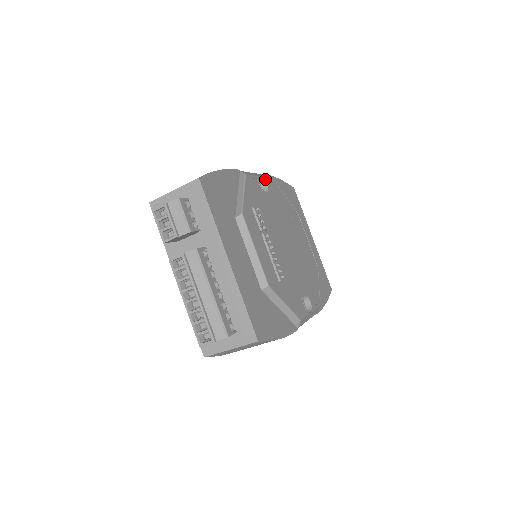
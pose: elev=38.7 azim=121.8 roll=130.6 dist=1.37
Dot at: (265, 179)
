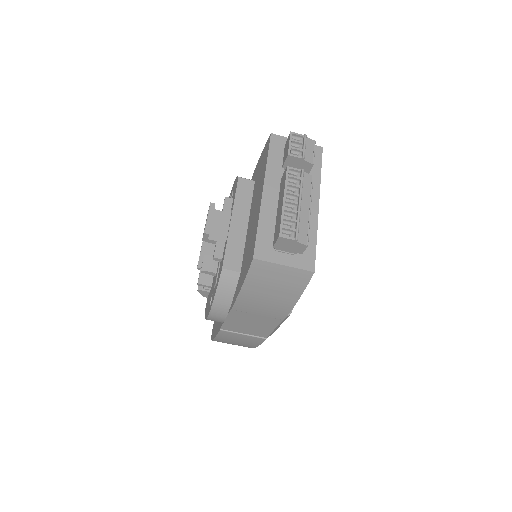
Dot at: occluded
